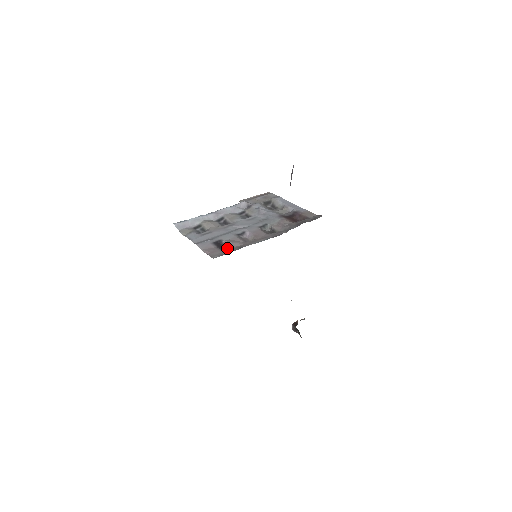
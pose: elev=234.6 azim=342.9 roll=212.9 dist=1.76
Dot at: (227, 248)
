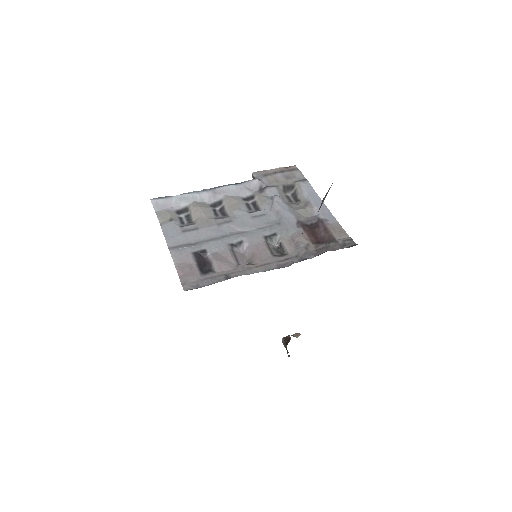
Dot at: (210, 270)
